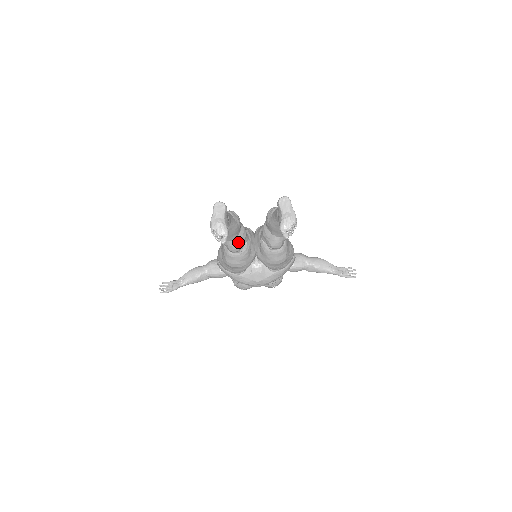
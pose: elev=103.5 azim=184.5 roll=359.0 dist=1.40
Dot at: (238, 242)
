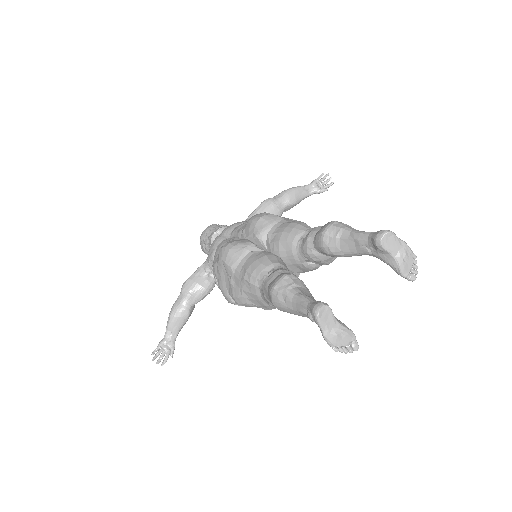
Dot at: occluded
